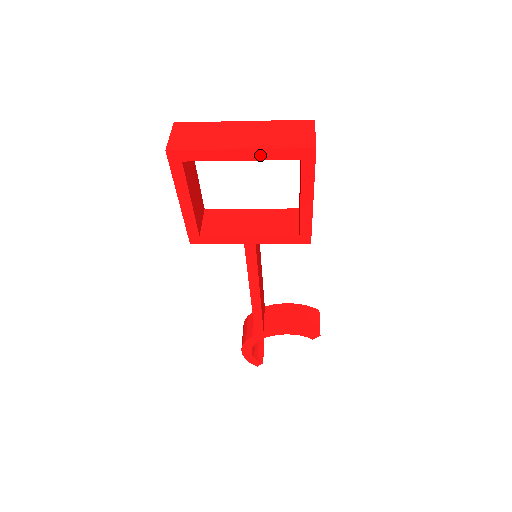
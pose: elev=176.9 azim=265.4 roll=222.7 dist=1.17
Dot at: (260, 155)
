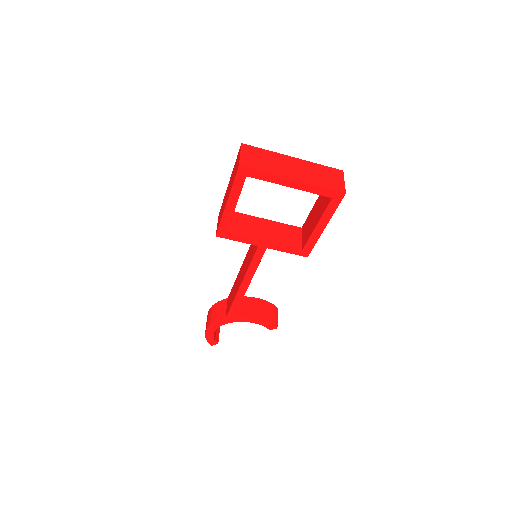
Dot at: (306, 187)
